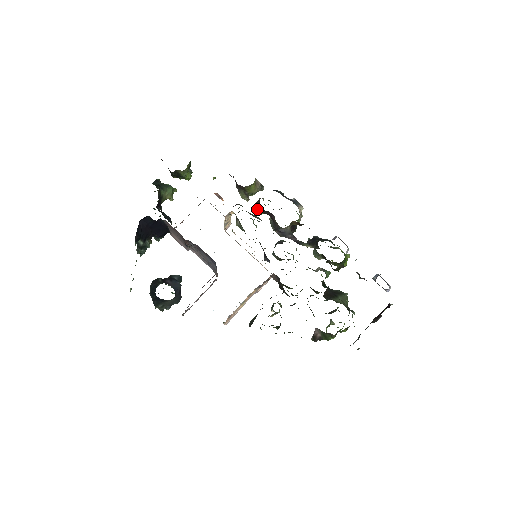
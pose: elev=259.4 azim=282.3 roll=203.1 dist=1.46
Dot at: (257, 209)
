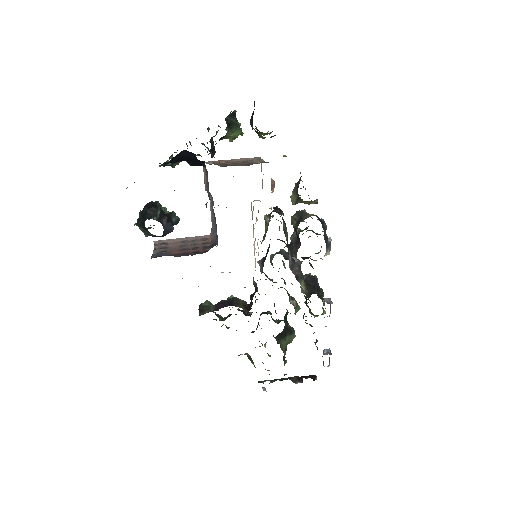
Dot at: (294, 221)
